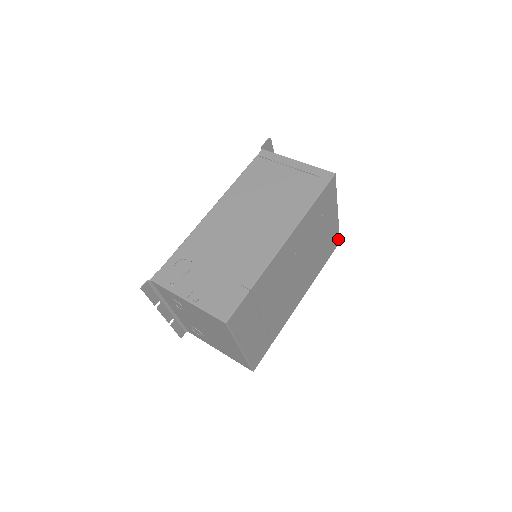
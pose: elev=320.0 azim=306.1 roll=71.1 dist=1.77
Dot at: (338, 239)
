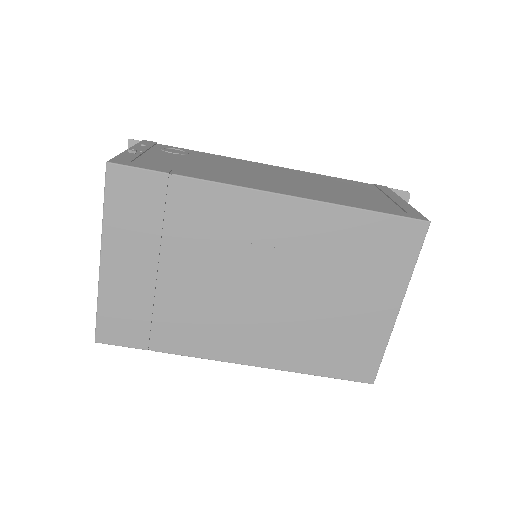
Dot at: (373, 371)
